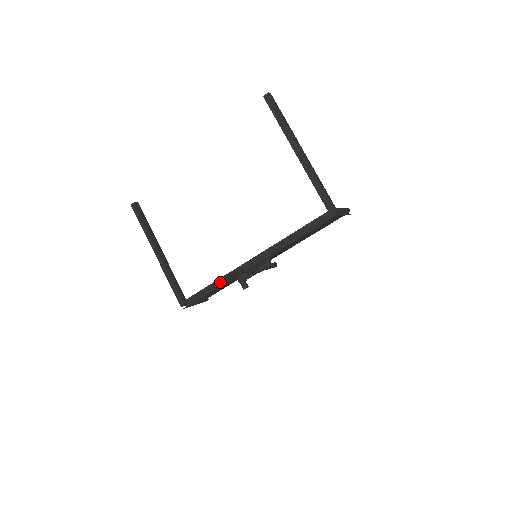
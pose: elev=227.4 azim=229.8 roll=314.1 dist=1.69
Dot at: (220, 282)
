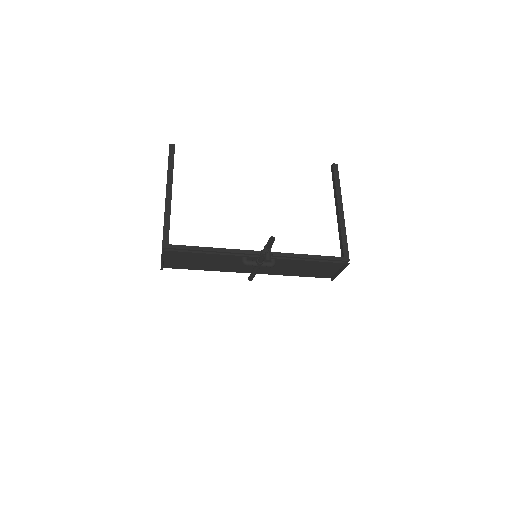
Dot at: (221, 251)
